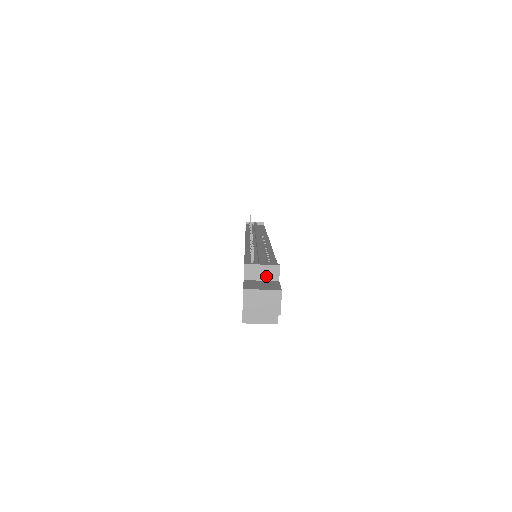
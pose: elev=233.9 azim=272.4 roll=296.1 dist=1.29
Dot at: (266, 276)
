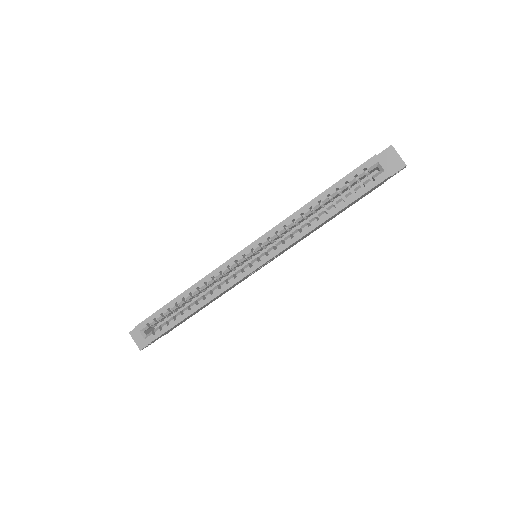
Dot at: occluded
